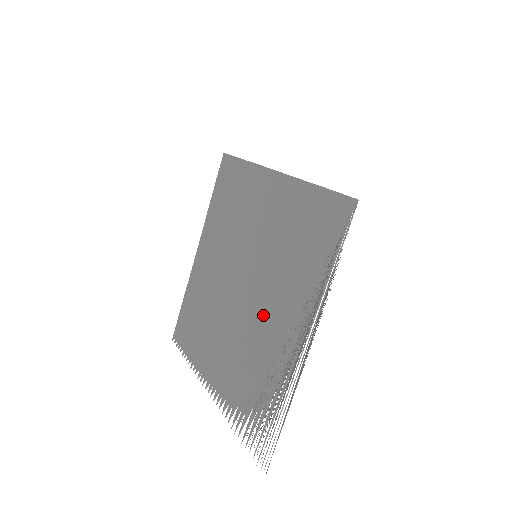
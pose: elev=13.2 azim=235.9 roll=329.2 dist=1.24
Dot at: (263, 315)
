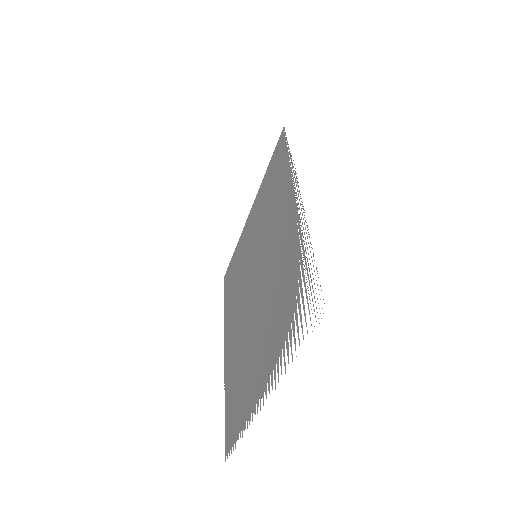
Dot at: (272, 259)
